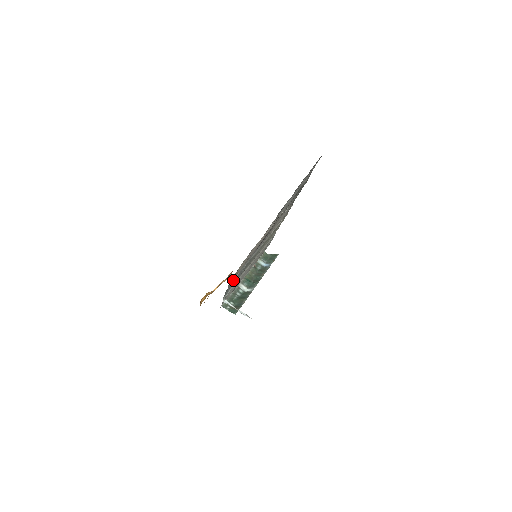
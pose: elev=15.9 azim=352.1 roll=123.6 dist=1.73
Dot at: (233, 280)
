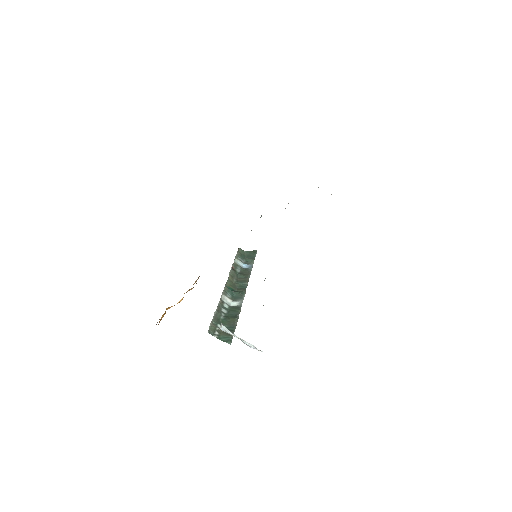
Dot at: occluded
